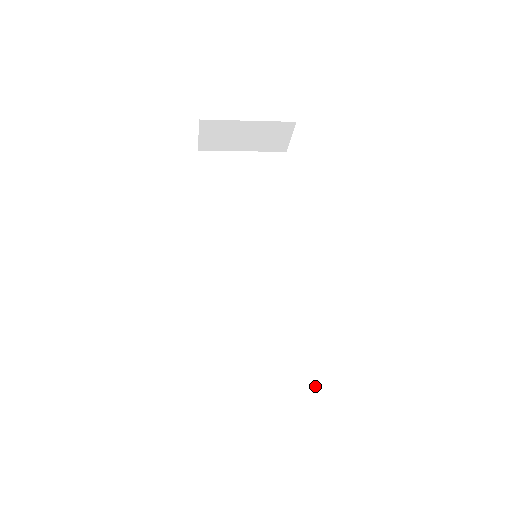
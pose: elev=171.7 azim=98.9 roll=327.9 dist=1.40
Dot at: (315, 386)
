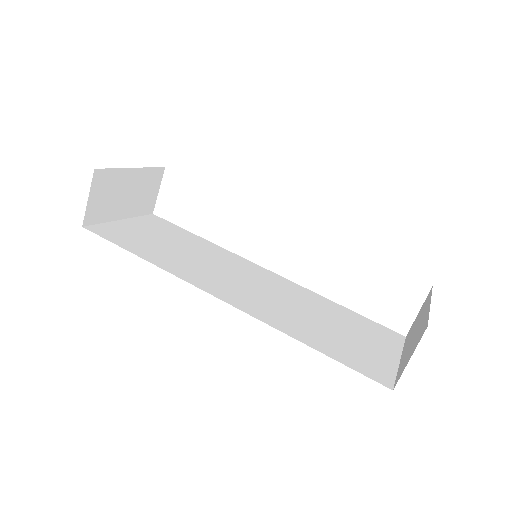
Dot at: (385, 327)
